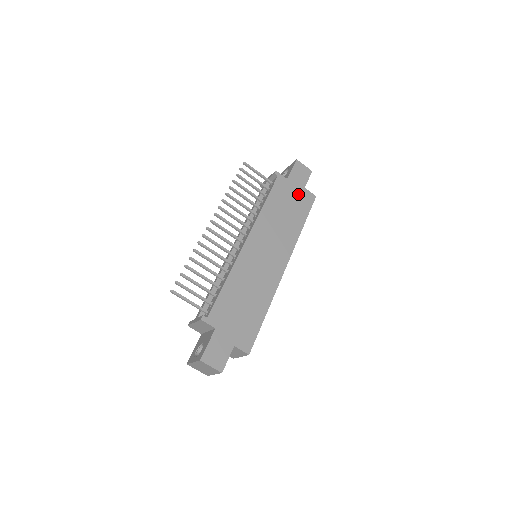
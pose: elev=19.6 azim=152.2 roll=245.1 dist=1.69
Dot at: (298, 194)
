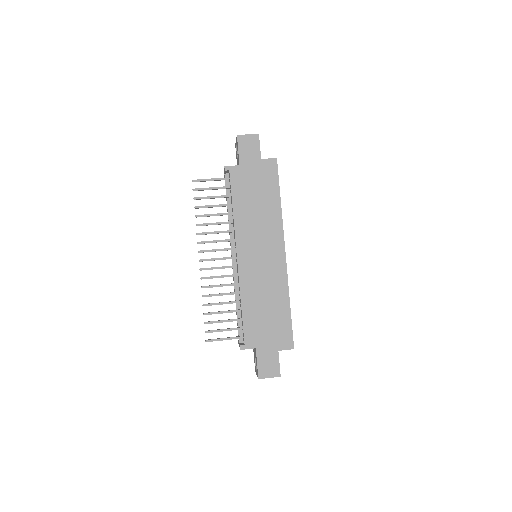
Dot at: (258, 172)
